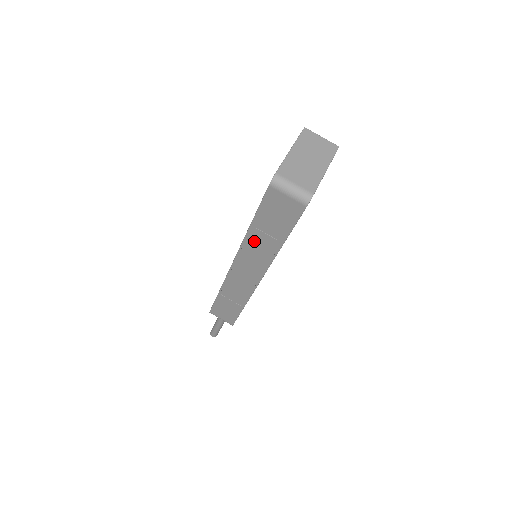
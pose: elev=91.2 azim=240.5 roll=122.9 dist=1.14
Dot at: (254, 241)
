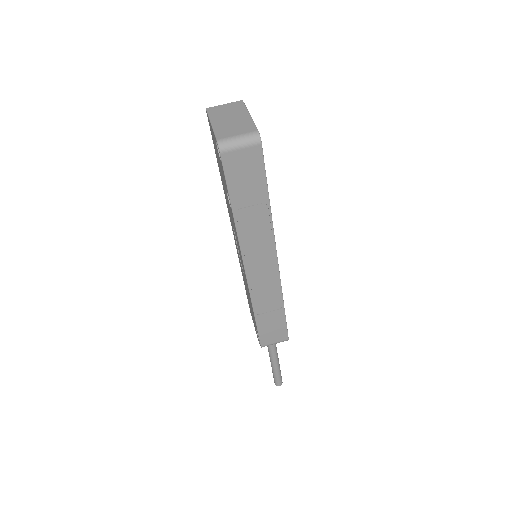
Dot at: (246, 225)
